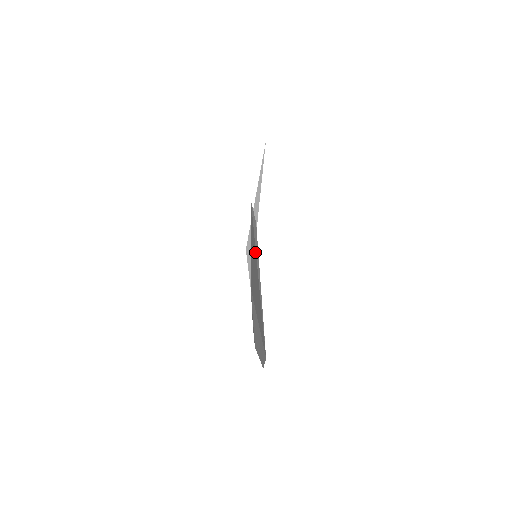
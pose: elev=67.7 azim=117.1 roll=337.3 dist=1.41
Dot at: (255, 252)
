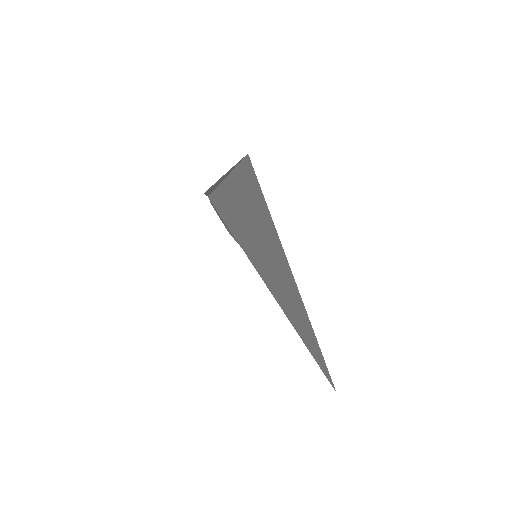
Dot at: occluded
